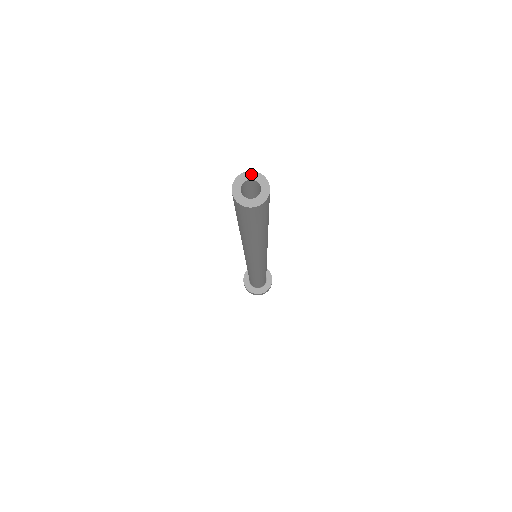
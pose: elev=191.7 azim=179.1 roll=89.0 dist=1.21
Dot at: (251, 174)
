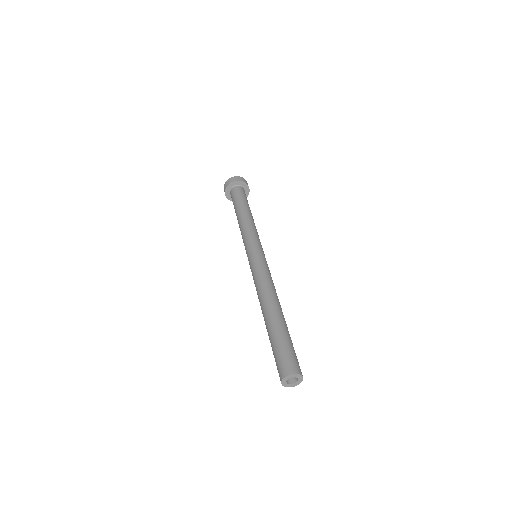
Dot at: (299, 376)
